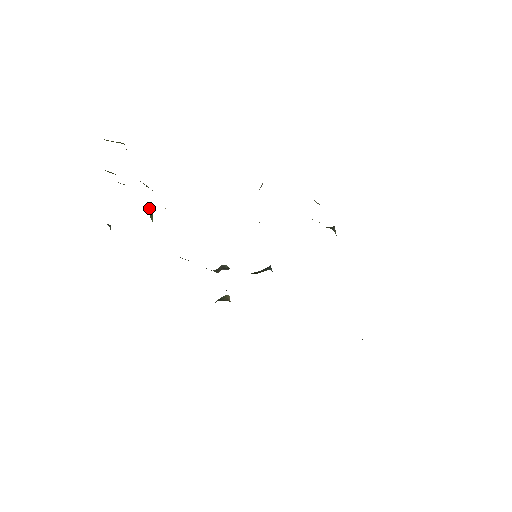
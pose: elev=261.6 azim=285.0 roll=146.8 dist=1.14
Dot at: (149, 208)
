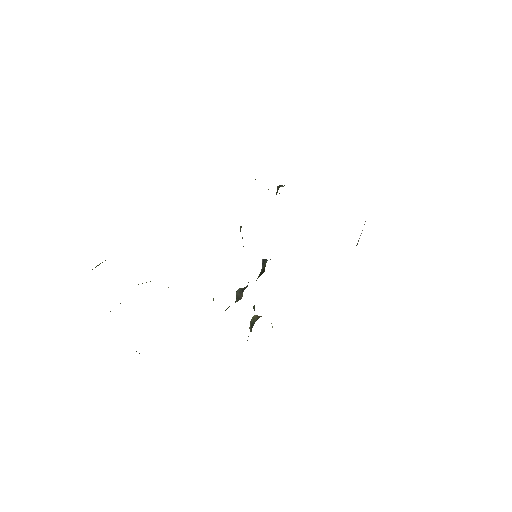
Dot at: occluded
